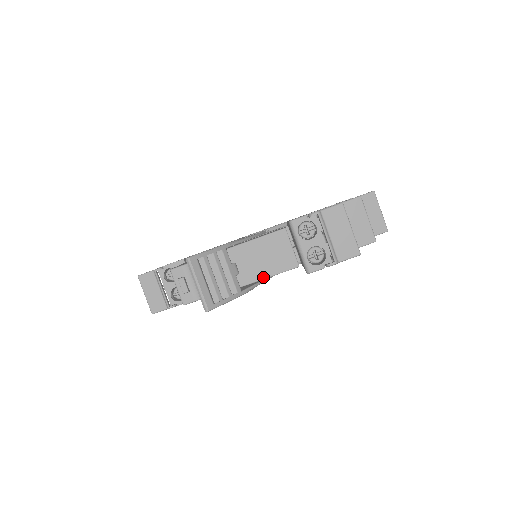
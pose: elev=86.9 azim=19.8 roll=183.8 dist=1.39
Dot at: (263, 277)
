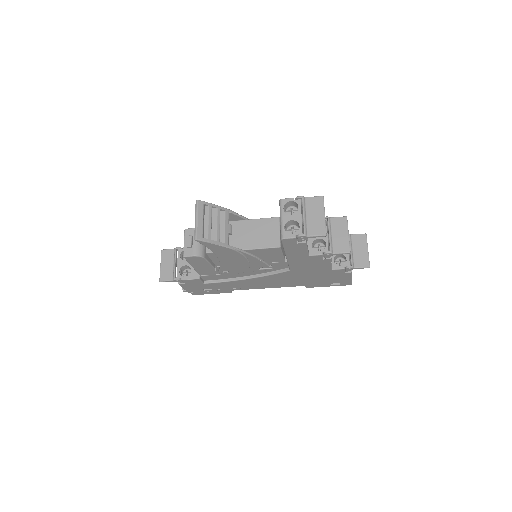
Dot at: (250, 248)
